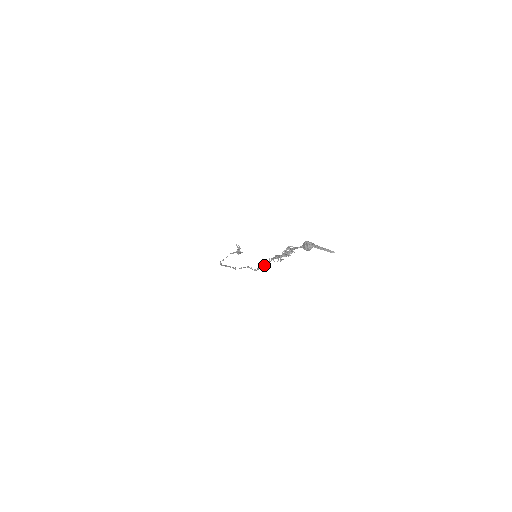
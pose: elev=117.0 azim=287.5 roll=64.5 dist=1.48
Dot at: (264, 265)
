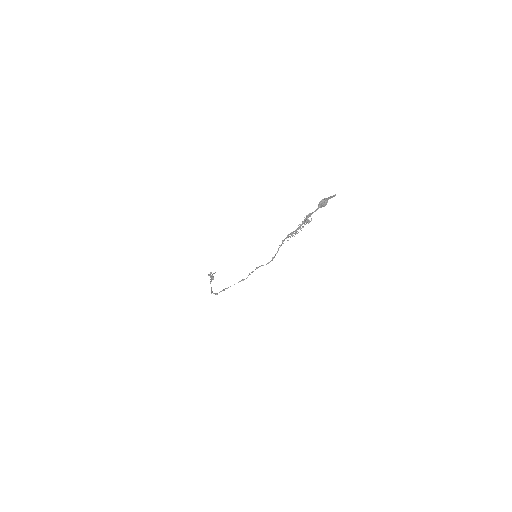
Dot at: occluded
